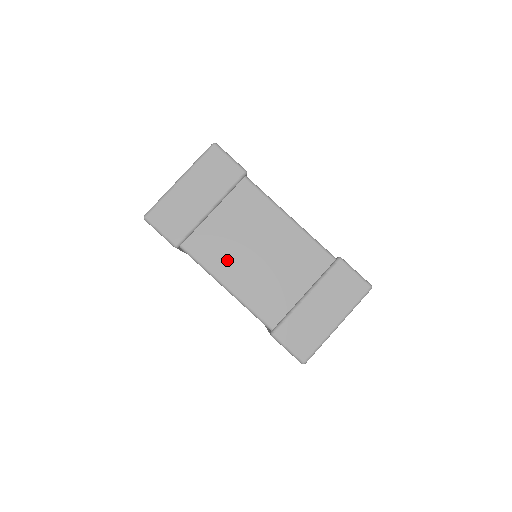
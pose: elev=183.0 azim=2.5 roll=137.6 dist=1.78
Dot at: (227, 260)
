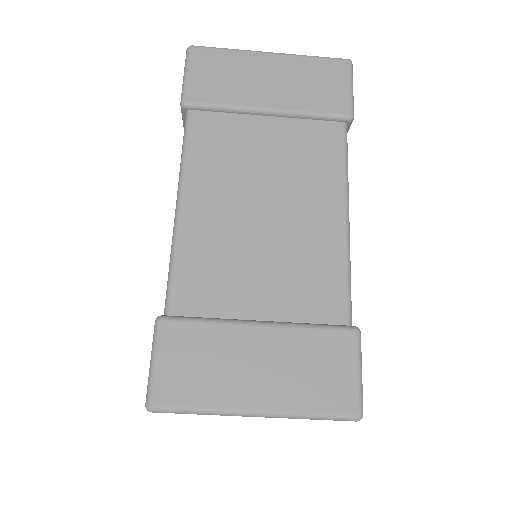
Dot at: (218, 178)
